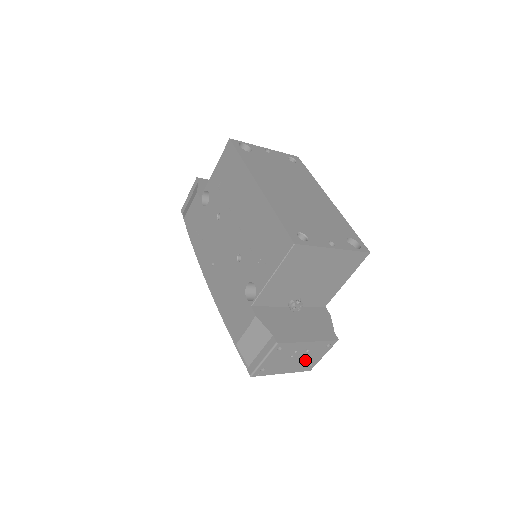
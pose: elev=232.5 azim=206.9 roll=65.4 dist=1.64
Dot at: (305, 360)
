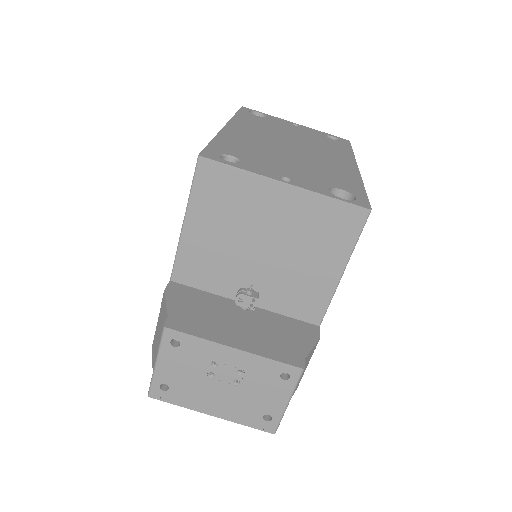
Dot at: (248, 398)
